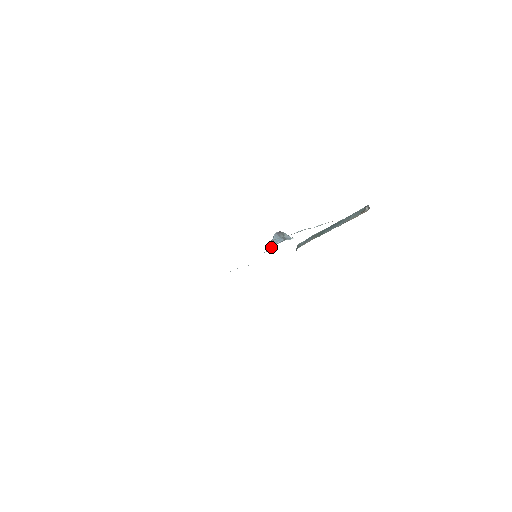
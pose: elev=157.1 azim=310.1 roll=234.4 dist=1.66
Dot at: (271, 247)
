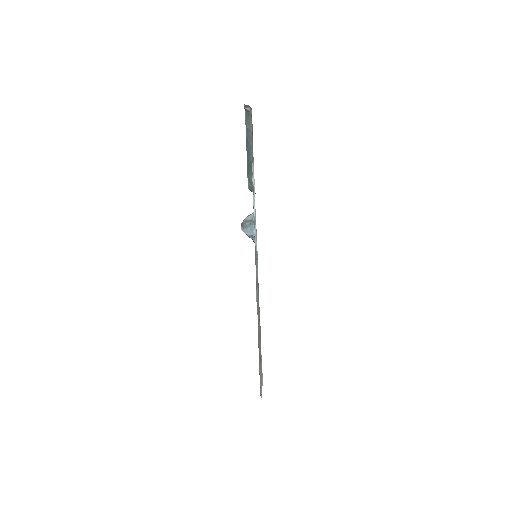
Dot at: occluded
